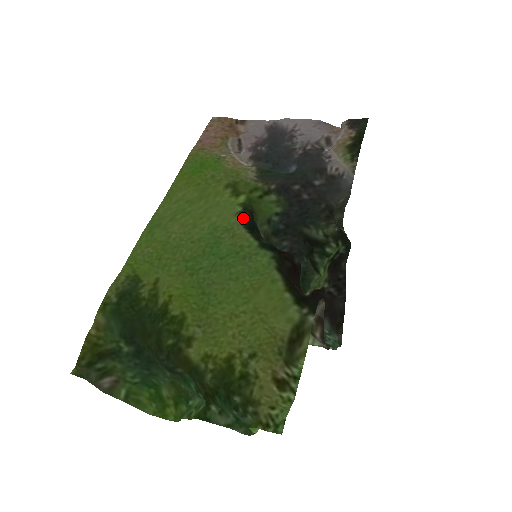
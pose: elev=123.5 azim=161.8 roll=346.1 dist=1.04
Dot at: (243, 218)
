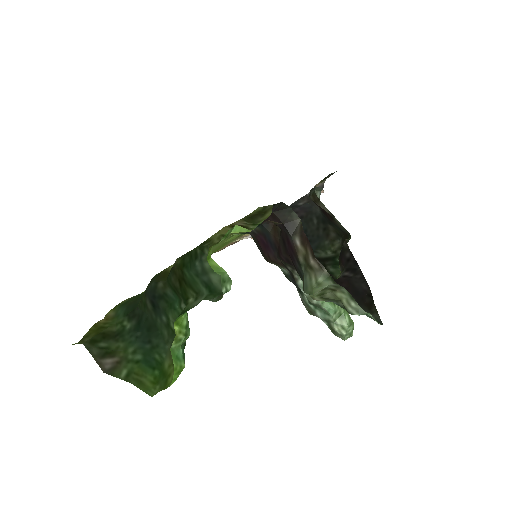
Dot at: occluded
